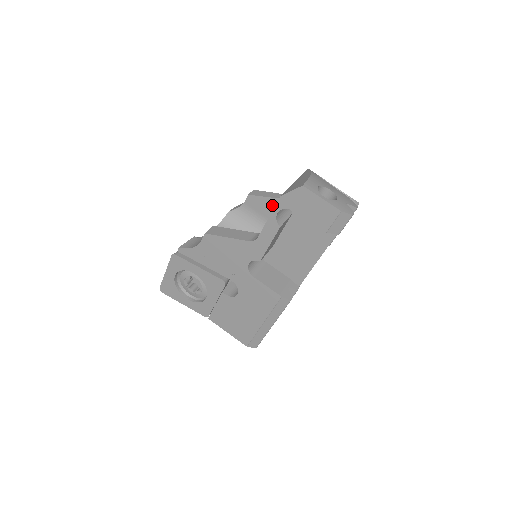
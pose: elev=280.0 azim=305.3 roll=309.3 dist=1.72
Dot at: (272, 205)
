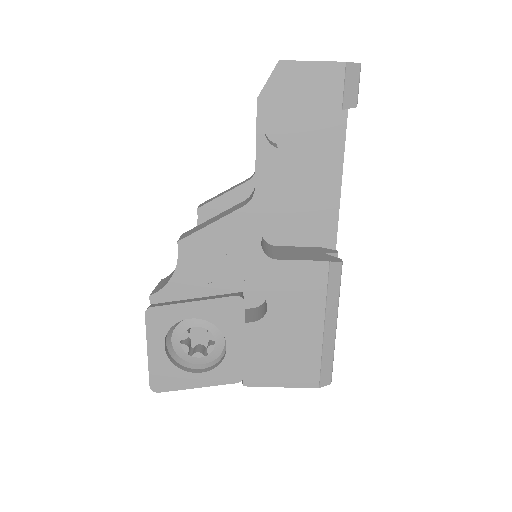
Dot at: (233, 201)
